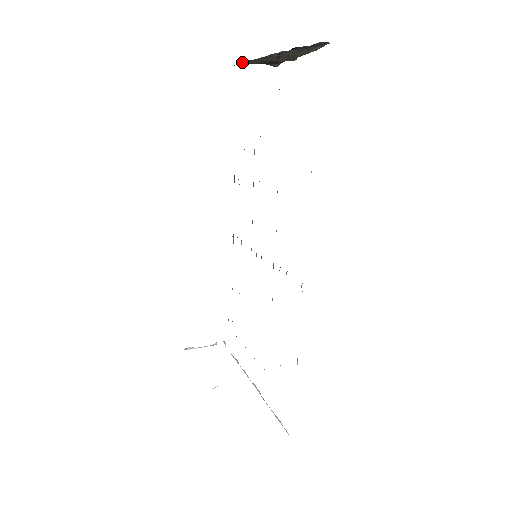
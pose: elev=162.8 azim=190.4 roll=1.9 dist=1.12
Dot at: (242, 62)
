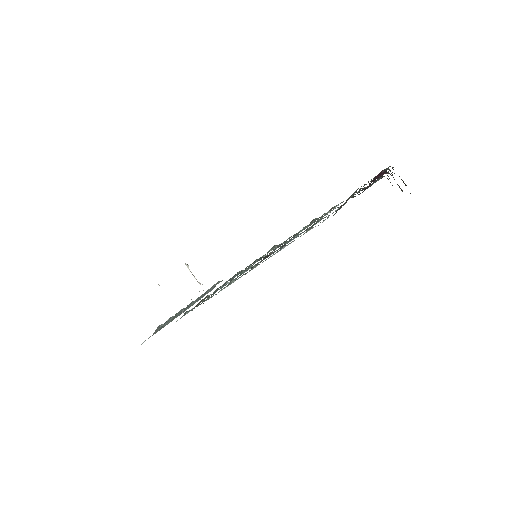
Dot at: occluded
